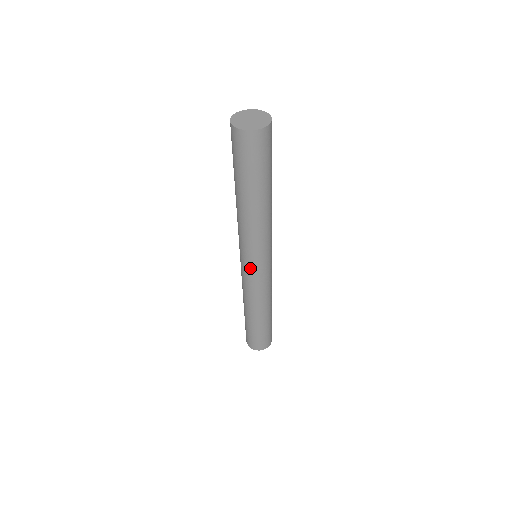
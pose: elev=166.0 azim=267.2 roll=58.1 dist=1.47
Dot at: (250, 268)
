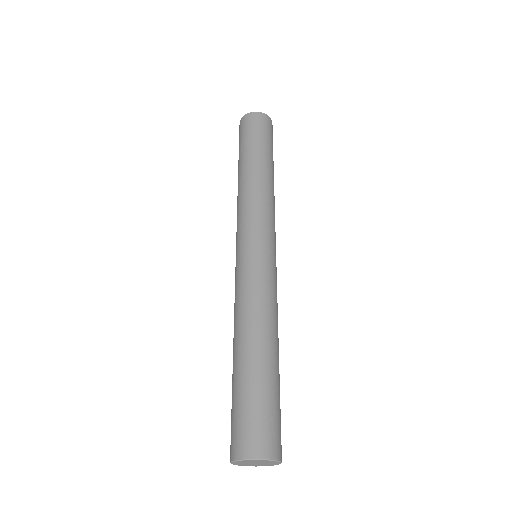
Dot at: (237, 254)
